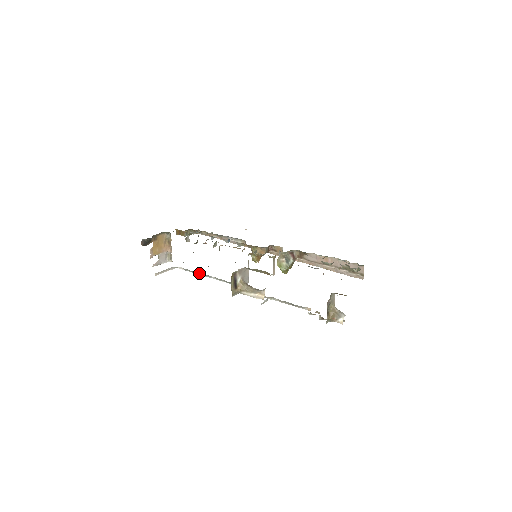
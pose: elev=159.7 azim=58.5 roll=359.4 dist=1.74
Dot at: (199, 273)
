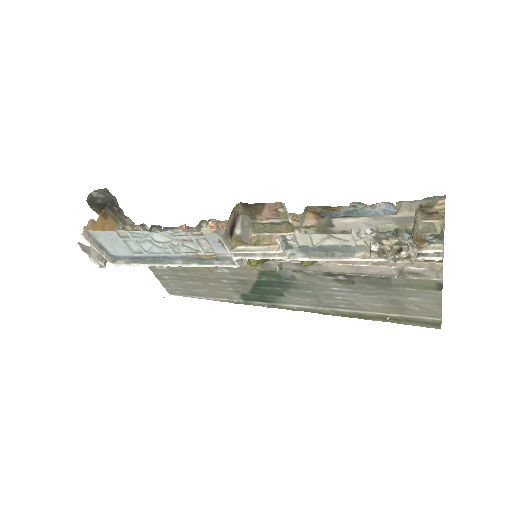
Dot at: (153, 260)
